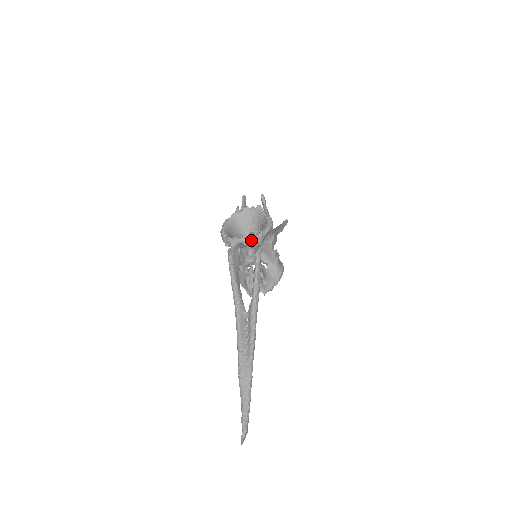
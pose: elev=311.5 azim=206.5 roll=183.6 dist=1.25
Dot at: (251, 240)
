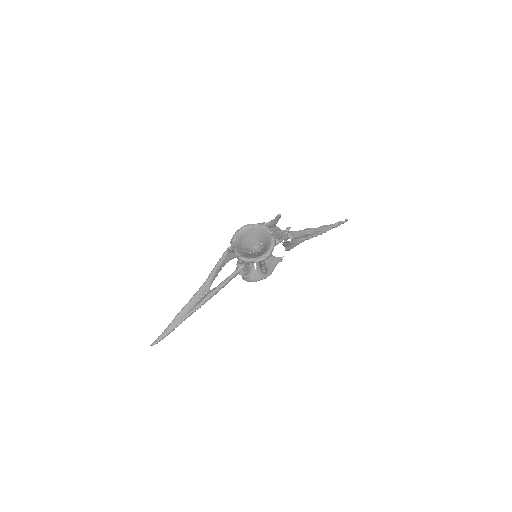
Dot at: (240, 259)
